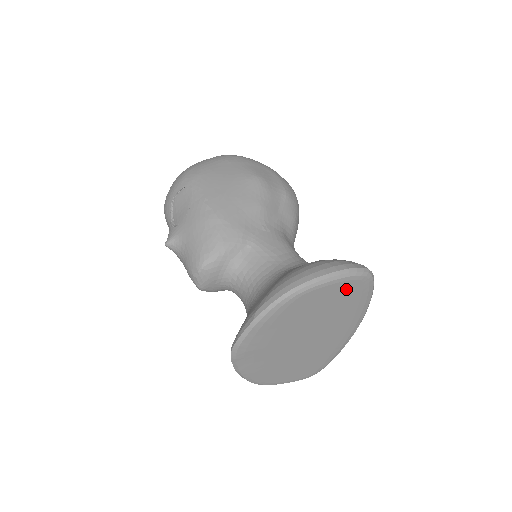
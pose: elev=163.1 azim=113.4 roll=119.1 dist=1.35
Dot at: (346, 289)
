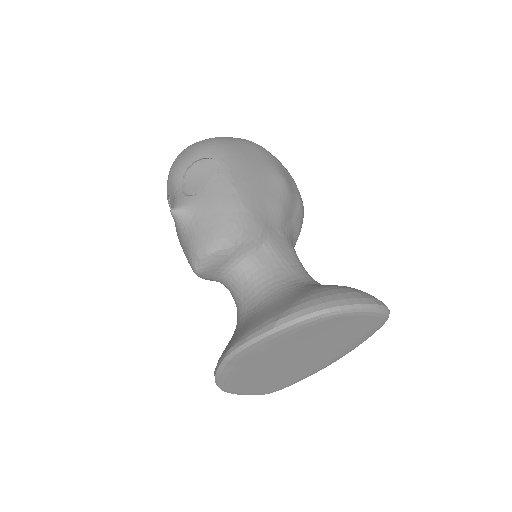
Dot at: (364, 323)
